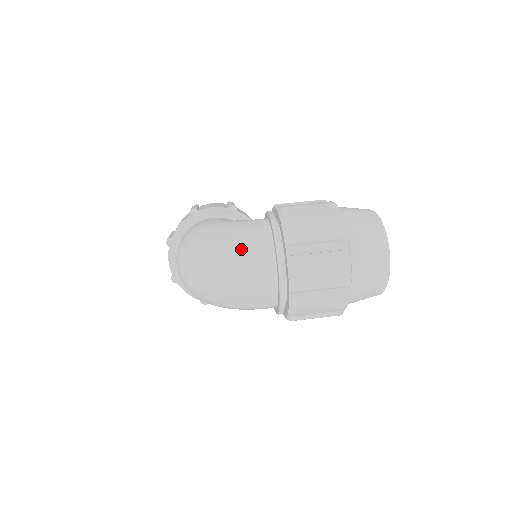
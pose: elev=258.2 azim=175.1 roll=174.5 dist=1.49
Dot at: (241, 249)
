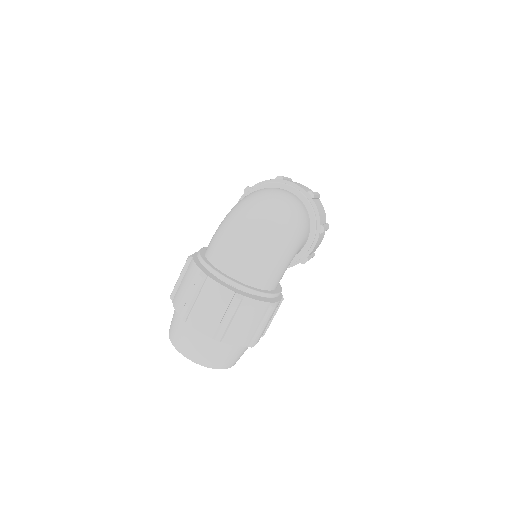
Dot at: (263, 190)
